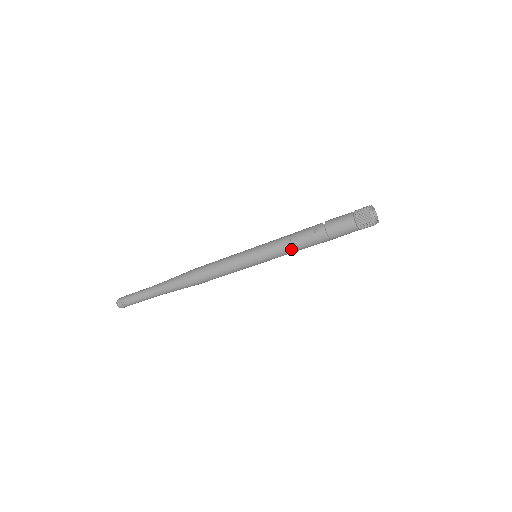
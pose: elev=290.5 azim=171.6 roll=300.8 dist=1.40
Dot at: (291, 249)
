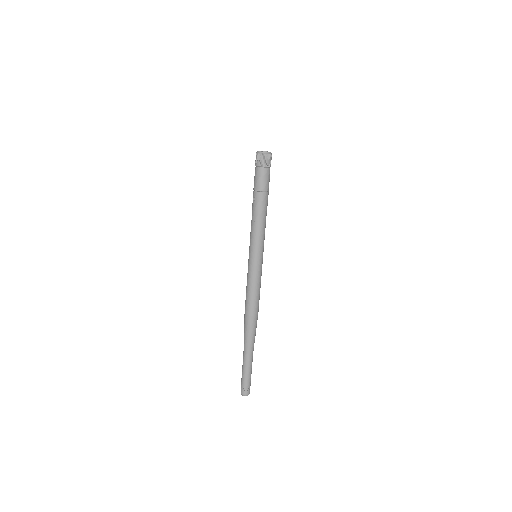
Dot at: (259, 225)
